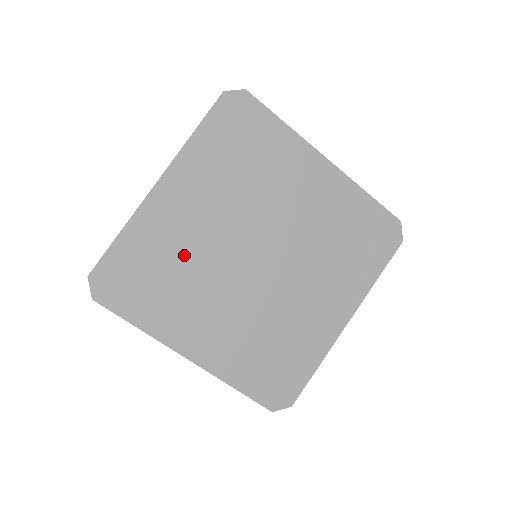
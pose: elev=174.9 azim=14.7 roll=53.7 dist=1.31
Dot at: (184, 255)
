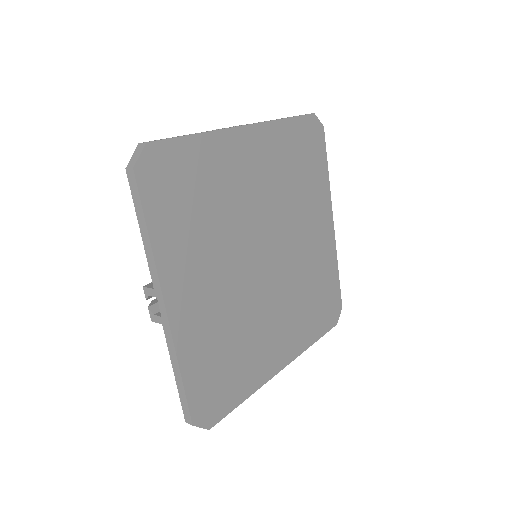
Dot at: (229, 324)
